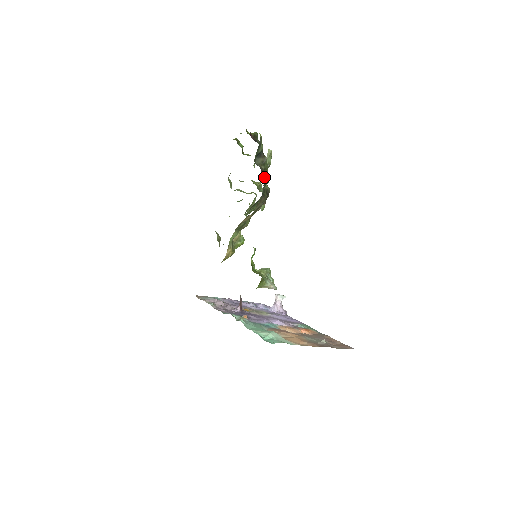
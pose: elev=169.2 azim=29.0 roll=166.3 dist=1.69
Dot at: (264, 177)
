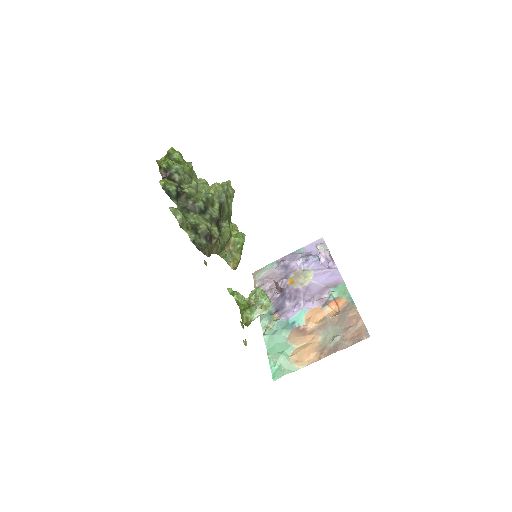
Dot at: (189, 231)
